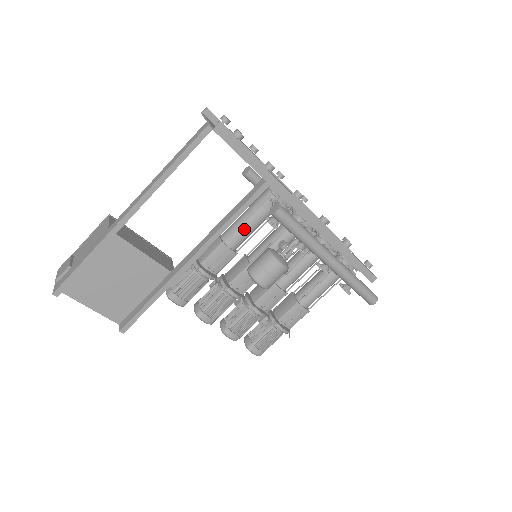
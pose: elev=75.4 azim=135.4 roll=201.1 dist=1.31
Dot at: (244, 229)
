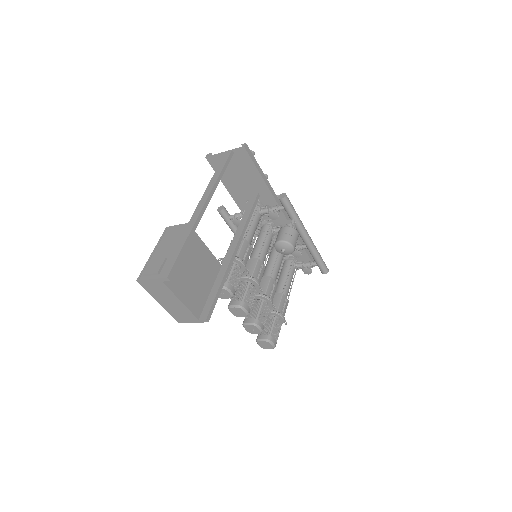
Dot at: (252, 230)
